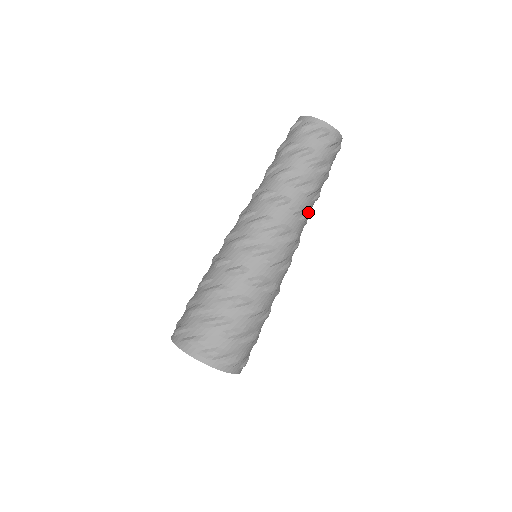
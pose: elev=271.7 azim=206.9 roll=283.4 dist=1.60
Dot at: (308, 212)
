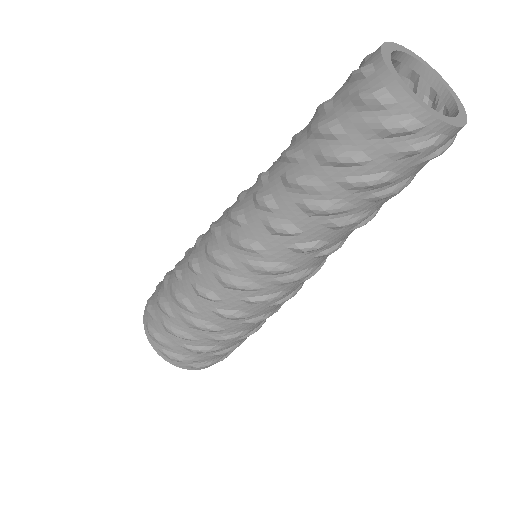
Dot at: (340, 242)
